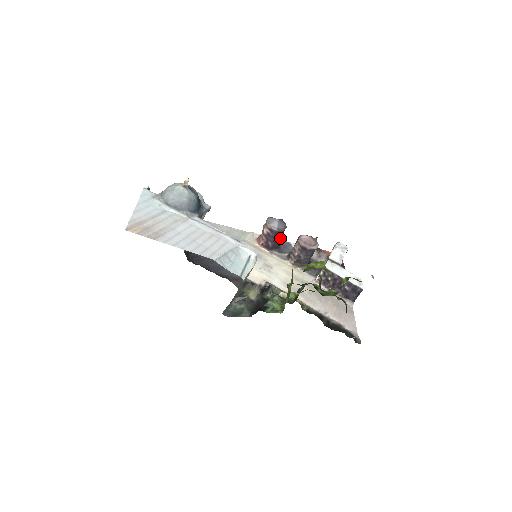
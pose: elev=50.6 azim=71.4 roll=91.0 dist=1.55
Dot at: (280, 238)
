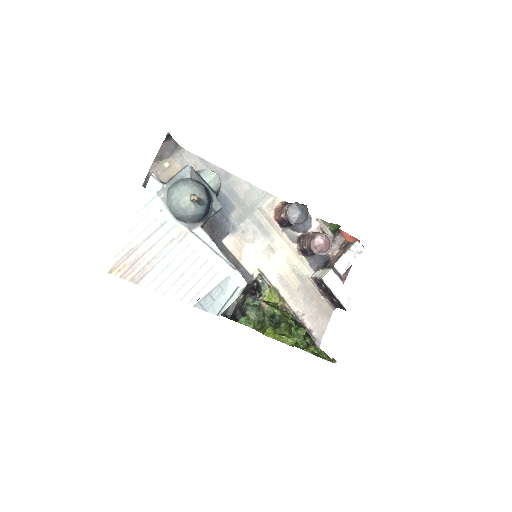
Dot at: occluded
